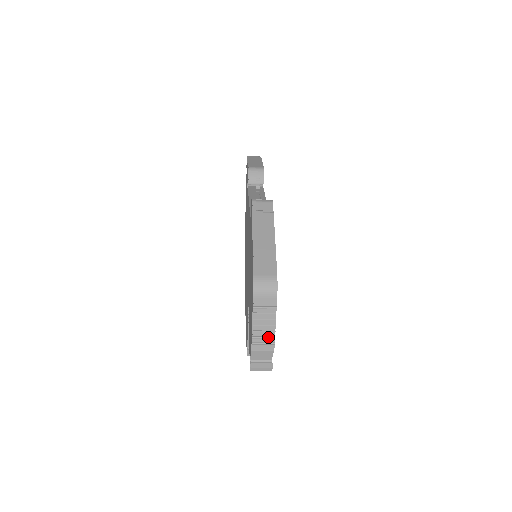
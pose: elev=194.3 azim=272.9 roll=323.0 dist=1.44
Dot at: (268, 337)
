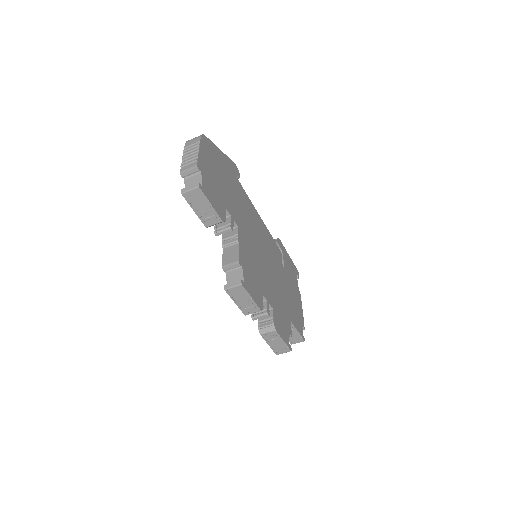
Dot at: (193, 158)
